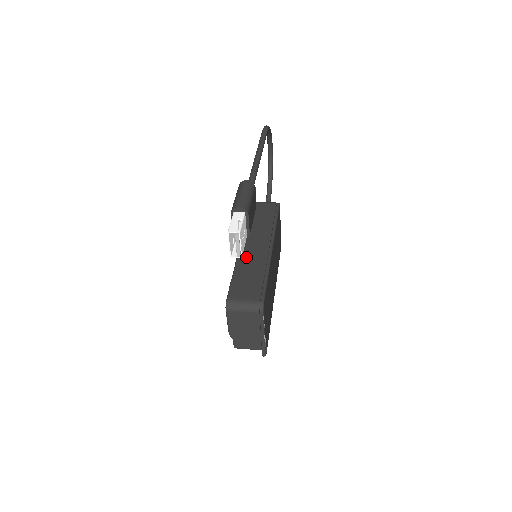
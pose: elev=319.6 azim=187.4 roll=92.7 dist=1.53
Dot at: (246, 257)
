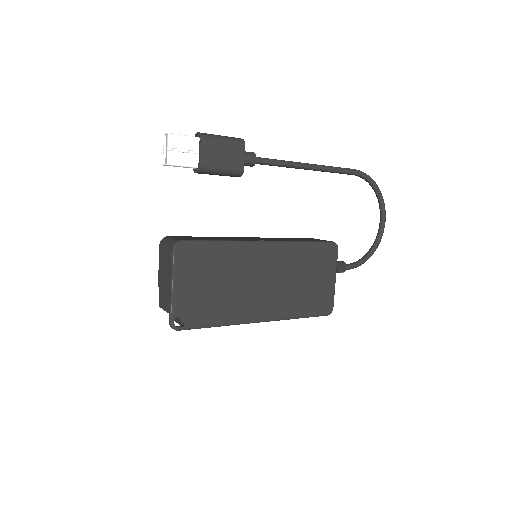
Dot at: (233, 237)
